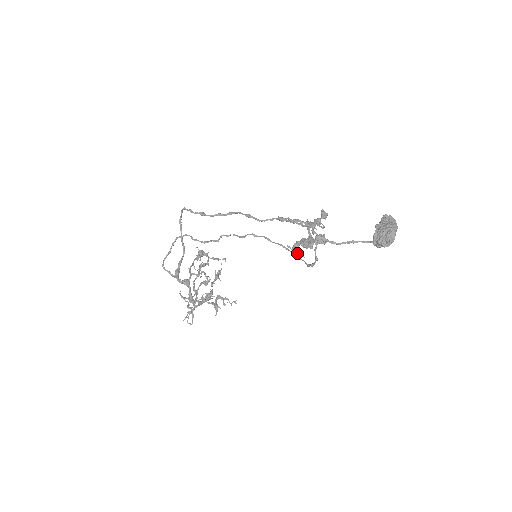
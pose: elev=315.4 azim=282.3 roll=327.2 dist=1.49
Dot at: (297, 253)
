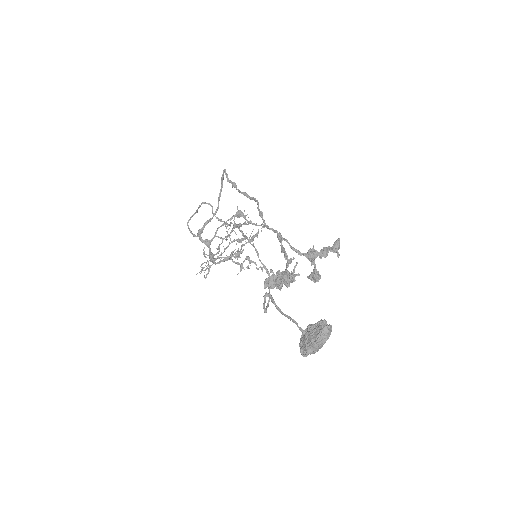
Dot at: (265, 288)
